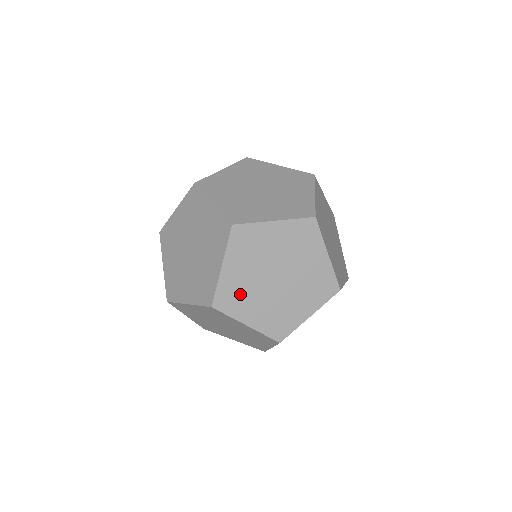
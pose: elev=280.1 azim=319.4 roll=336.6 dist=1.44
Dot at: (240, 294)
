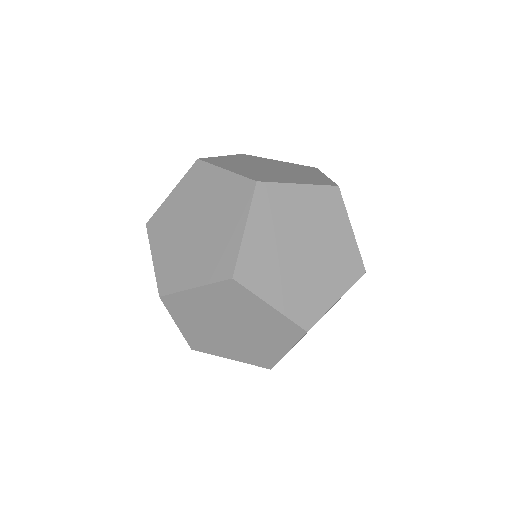
Dot at: (277, 211)
